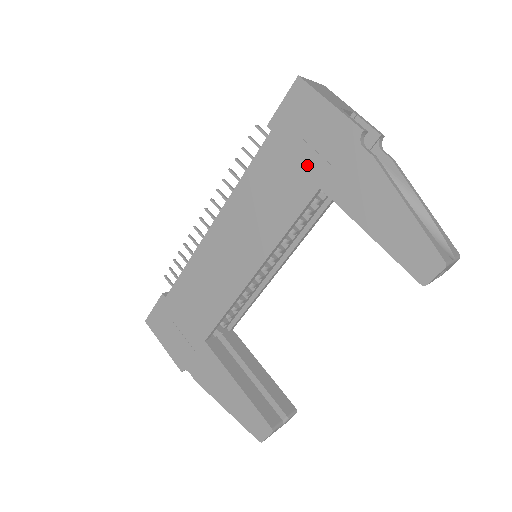
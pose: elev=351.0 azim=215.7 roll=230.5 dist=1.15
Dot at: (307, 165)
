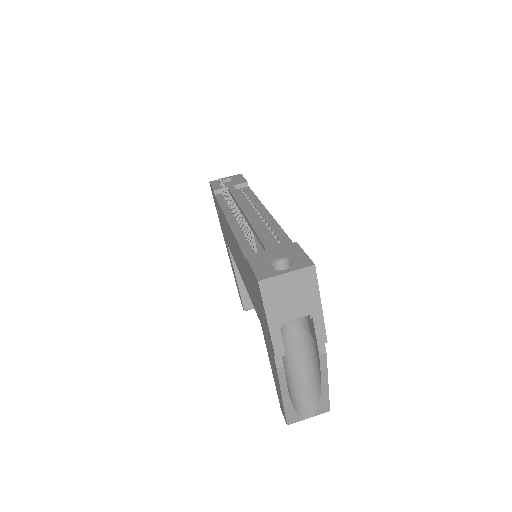
Dot at: (257, 307)
